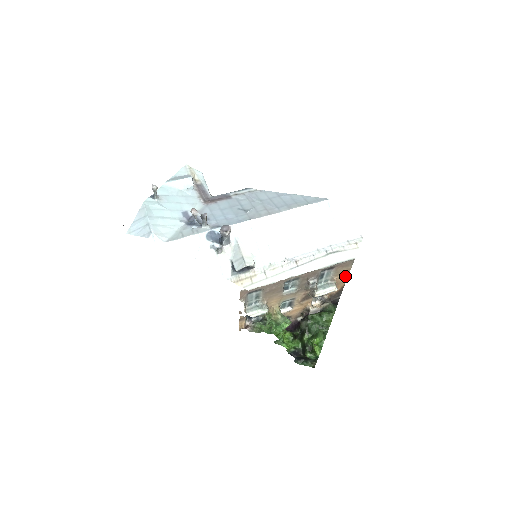
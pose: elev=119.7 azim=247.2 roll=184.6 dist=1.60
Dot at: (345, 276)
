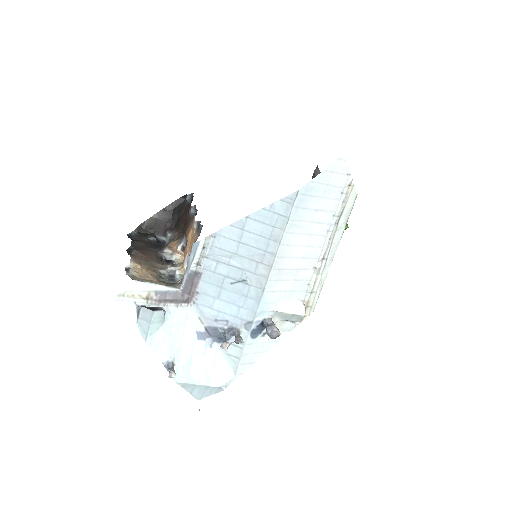
Dot at: occluded
